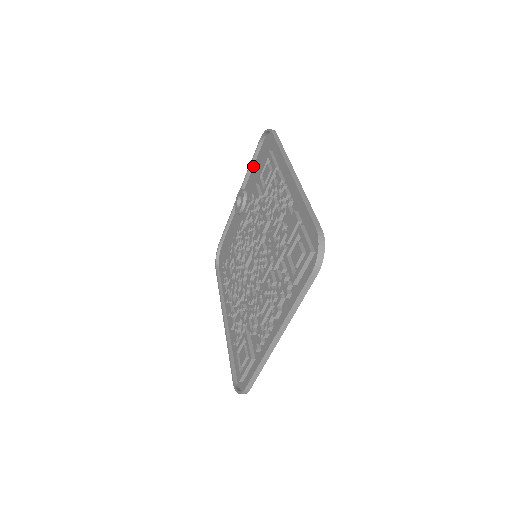
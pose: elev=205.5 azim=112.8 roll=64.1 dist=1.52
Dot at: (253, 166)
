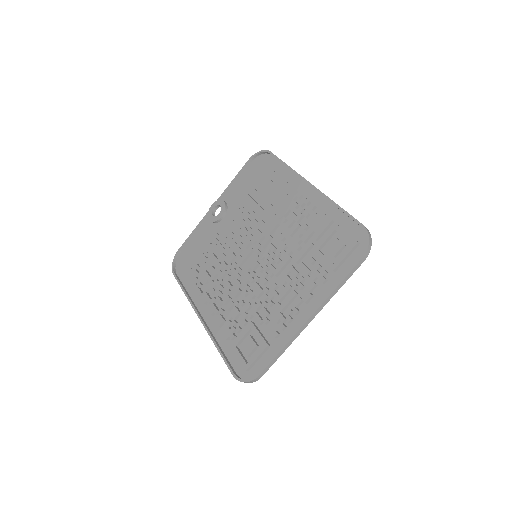
Dot at: (236, 181)
